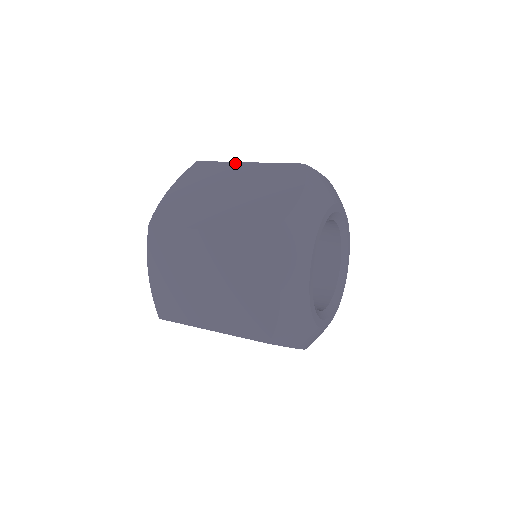
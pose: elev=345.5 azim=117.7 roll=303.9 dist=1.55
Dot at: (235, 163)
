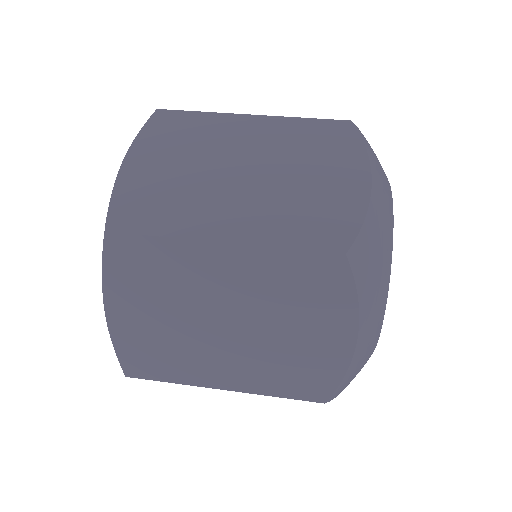
Dot at: (197, 245)
